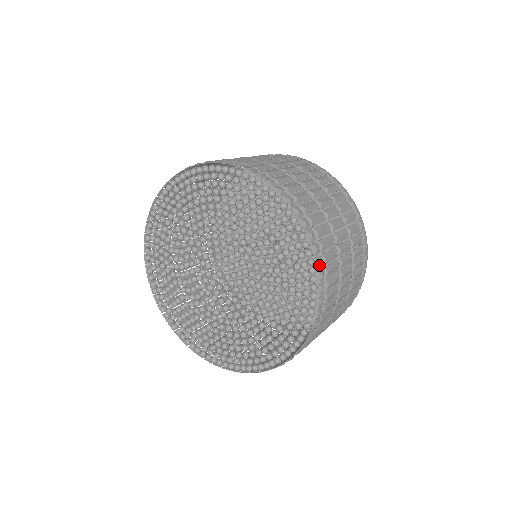
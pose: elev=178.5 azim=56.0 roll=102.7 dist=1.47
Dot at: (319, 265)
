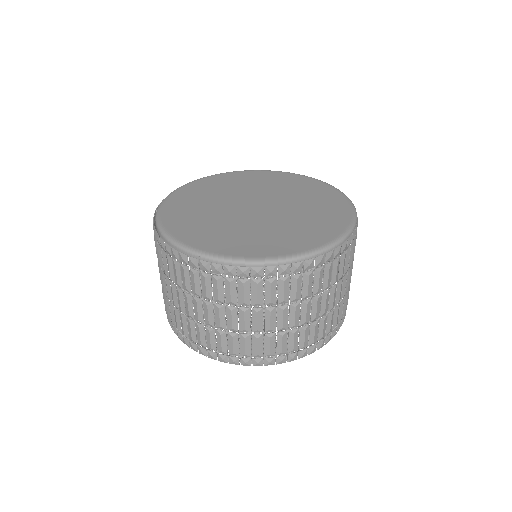
Dot at: occluded
